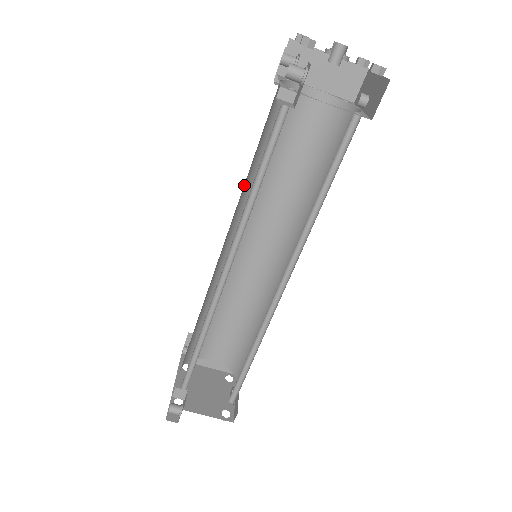
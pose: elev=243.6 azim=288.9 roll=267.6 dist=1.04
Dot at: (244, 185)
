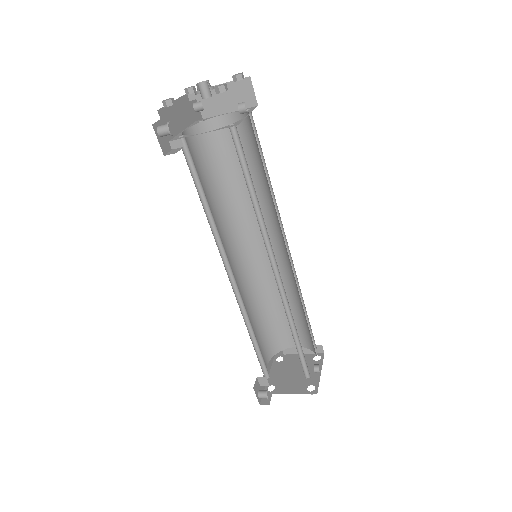
Dot at: (216, 210)
